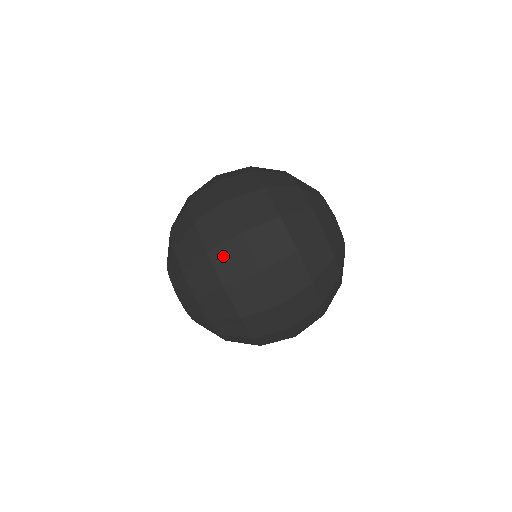
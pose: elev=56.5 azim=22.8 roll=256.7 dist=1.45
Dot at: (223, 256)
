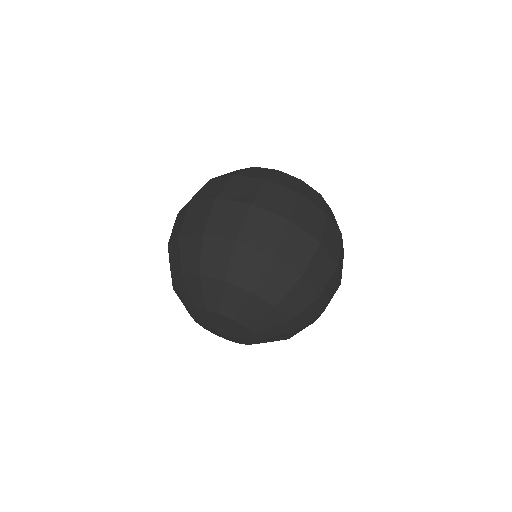
Dot at: (327, 291)
